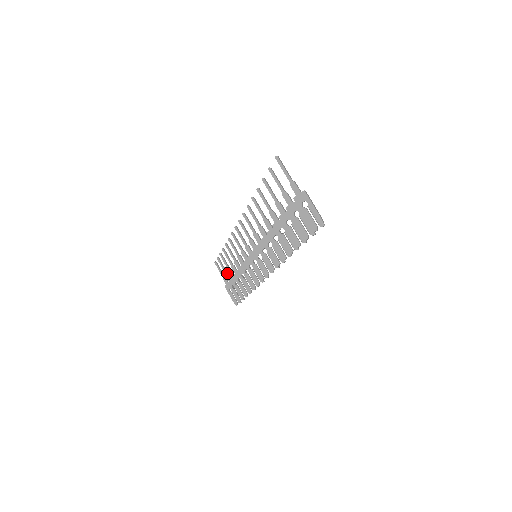
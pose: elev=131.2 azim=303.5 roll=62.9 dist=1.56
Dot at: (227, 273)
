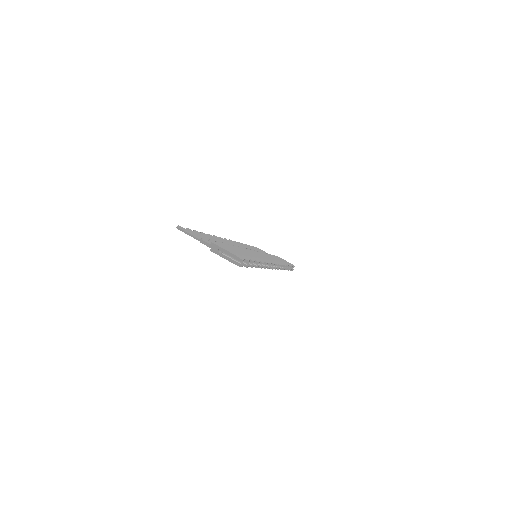
Dot at: occluded
